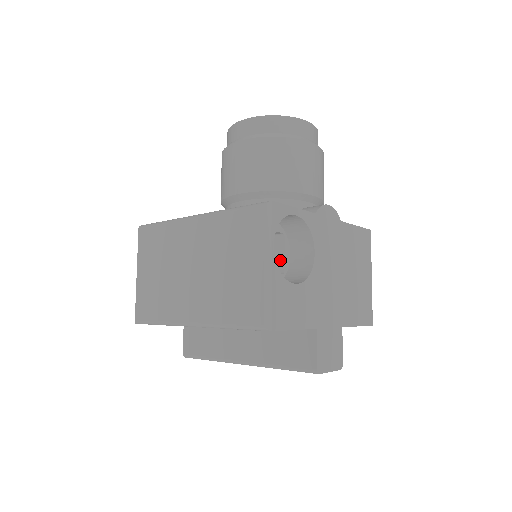
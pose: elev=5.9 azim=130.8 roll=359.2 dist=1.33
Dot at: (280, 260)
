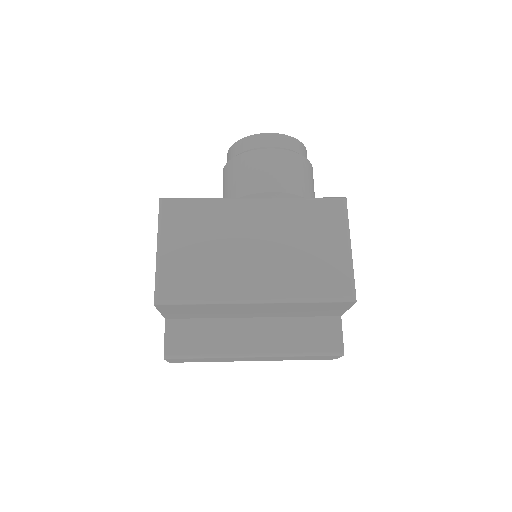
Dot at: occluded
